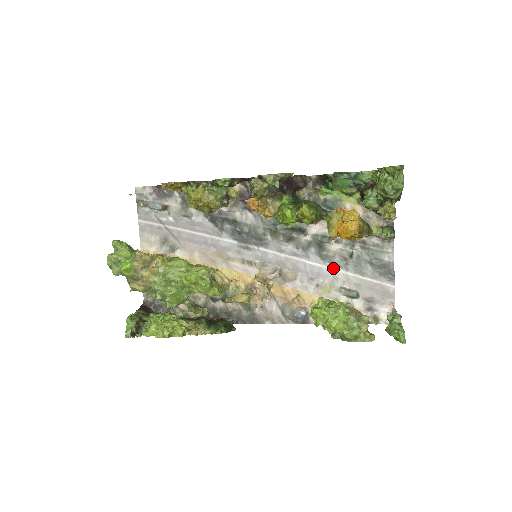
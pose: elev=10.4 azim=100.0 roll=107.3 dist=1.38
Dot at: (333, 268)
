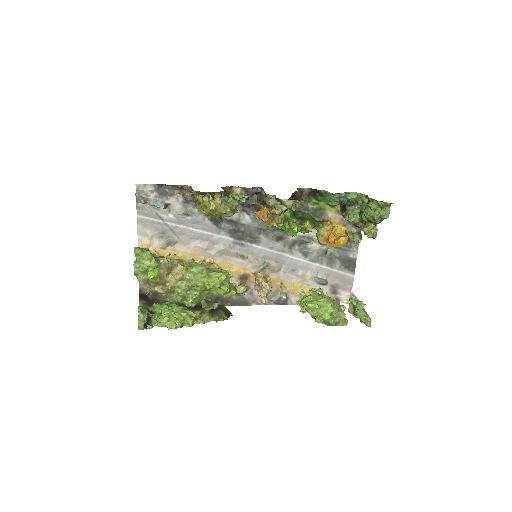
Dot at: (311, 262)
